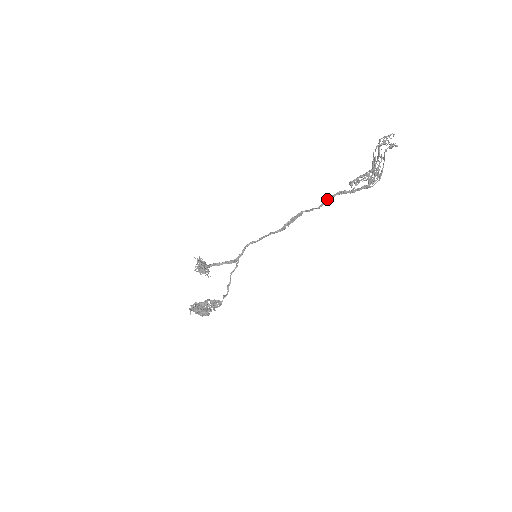
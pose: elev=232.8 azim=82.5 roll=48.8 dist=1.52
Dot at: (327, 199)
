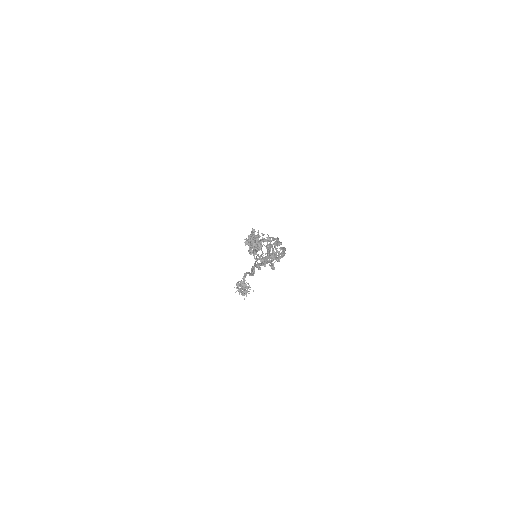
Dot at: occluded
